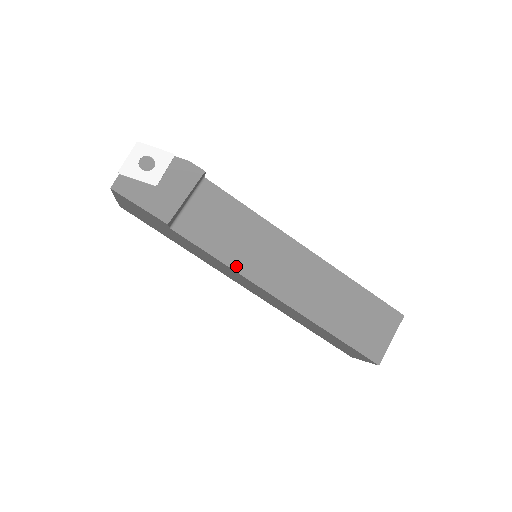
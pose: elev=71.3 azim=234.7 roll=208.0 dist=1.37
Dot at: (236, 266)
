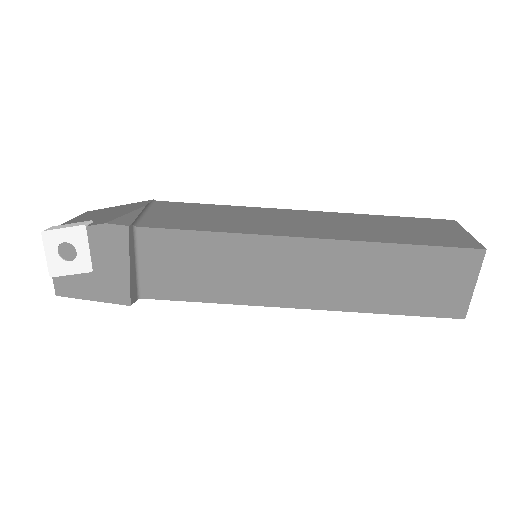
Dot at: (231, 299)
